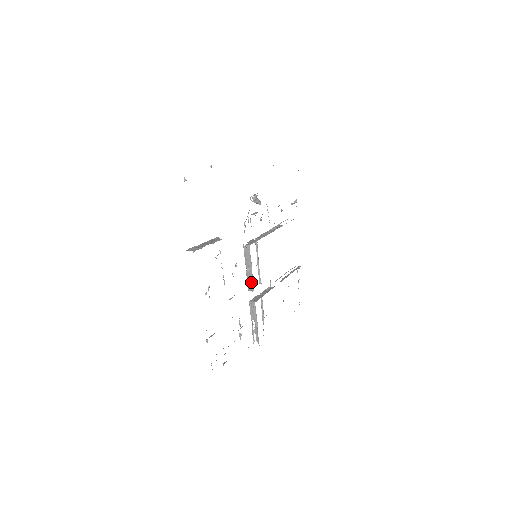
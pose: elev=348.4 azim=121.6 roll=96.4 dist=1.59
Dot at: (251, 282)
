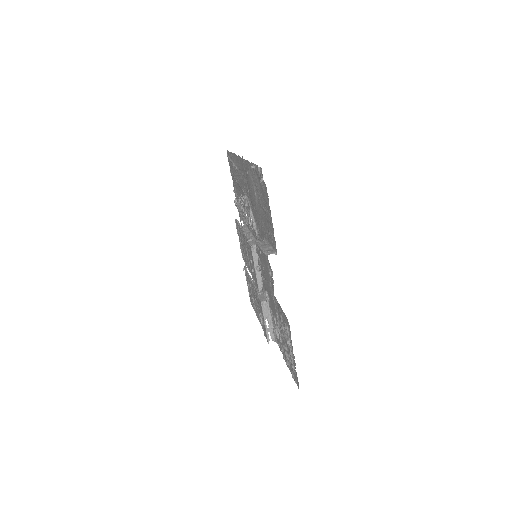
Dot at: occluded
